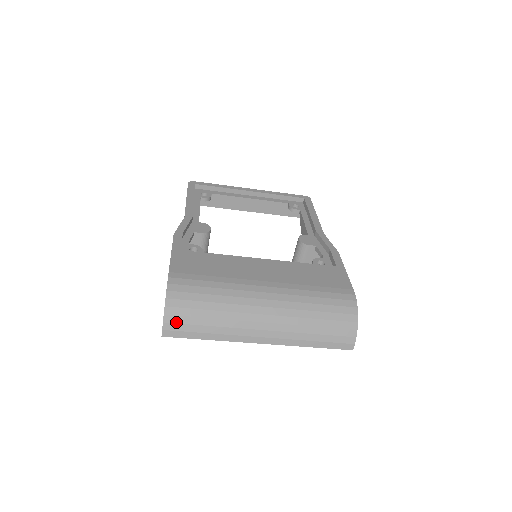
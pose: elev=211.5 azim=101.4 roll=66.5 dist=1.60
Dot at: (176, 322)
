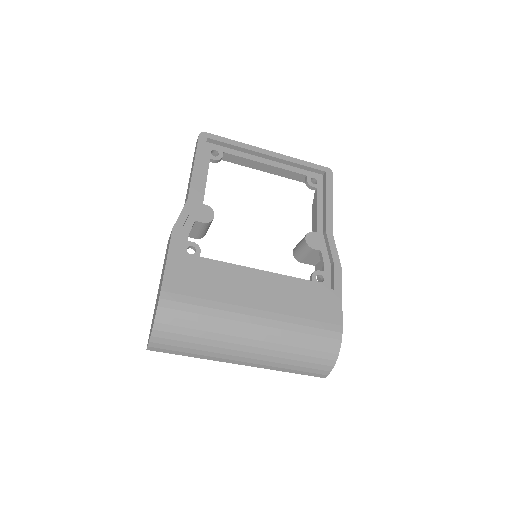
Dot at: (162, 343)
